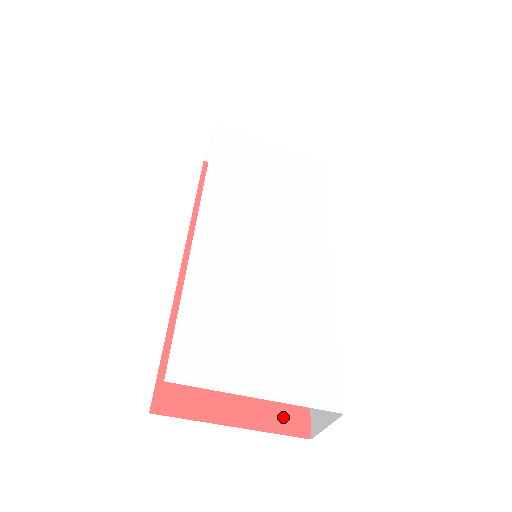
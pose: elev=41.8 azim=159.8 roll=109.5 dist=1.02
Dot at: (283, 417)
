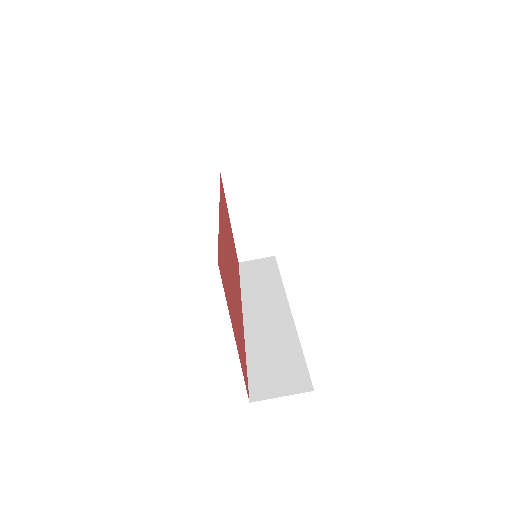
Dot at: occluded
